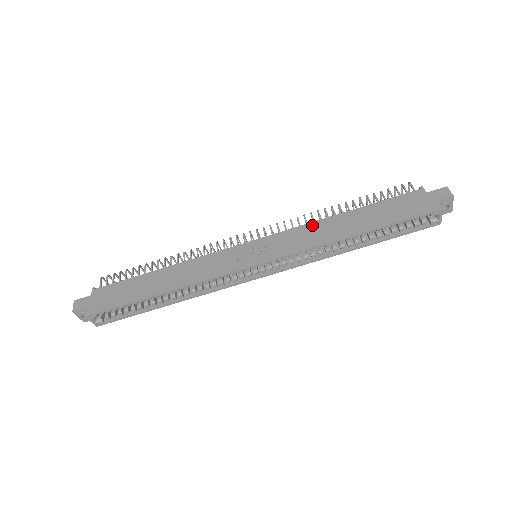
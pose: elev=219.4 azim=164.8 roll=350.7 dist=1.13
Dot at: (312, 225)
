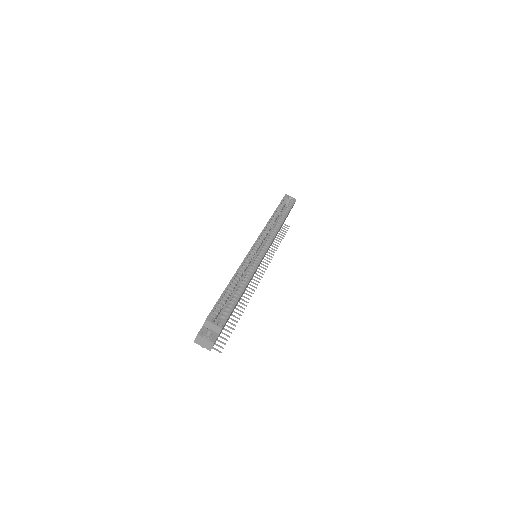
Dot at: occluded
